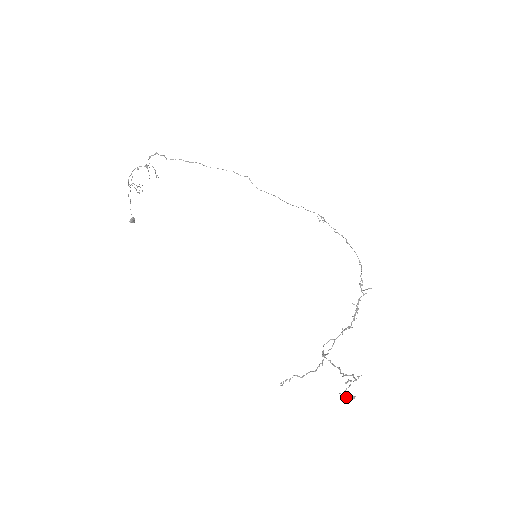
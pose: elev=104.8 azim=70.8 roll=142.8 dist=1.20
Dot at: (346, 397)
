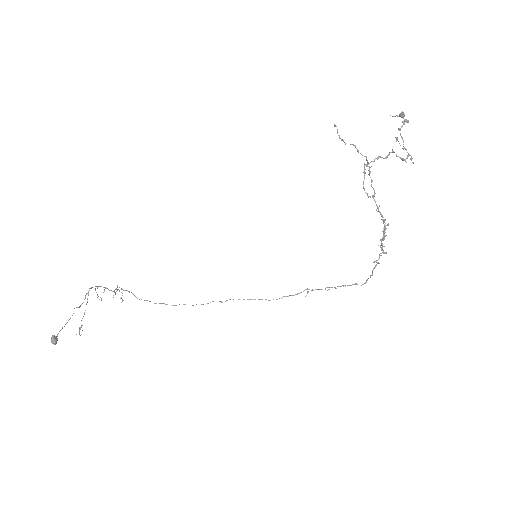
Dot at: (399, 116)
